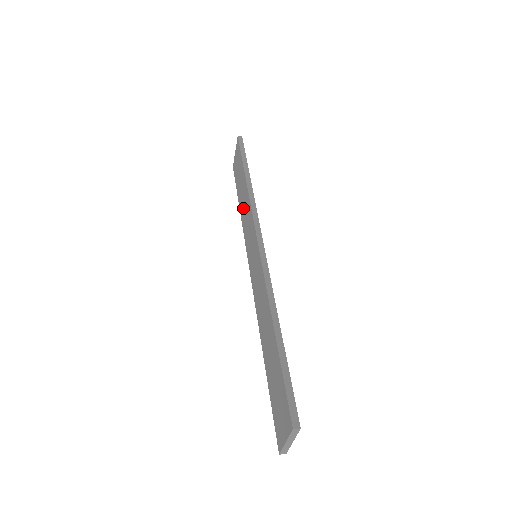
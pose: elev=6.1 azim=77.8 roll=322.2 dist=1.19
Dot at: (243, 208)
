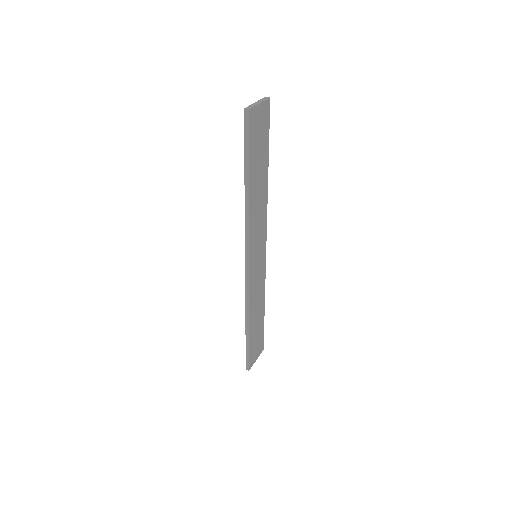
Dot at: occluded
